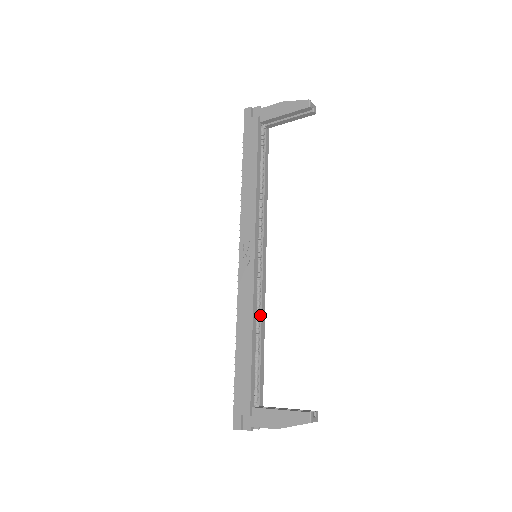
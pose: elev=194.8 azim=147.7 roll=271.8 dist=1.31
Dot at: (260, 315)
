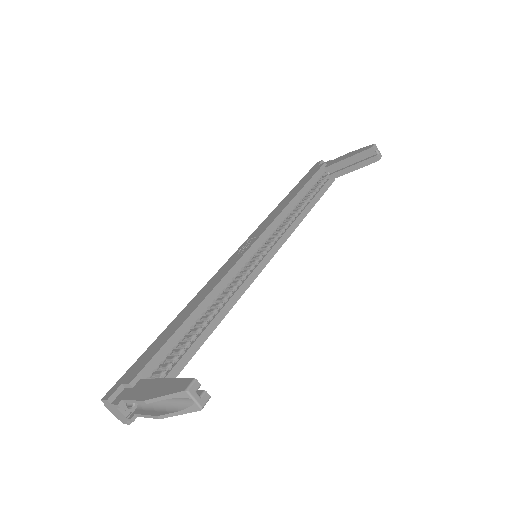
Dot at: (224, 304)
